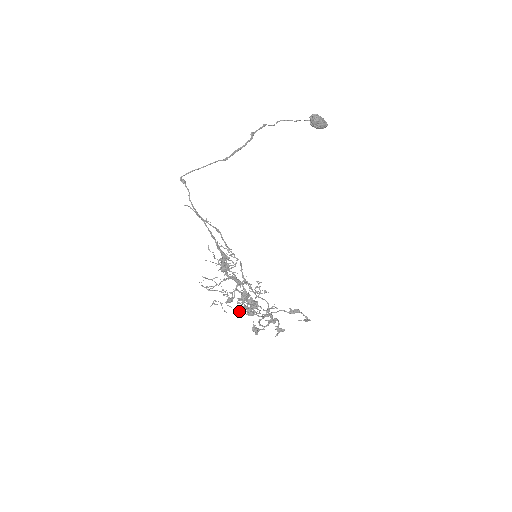
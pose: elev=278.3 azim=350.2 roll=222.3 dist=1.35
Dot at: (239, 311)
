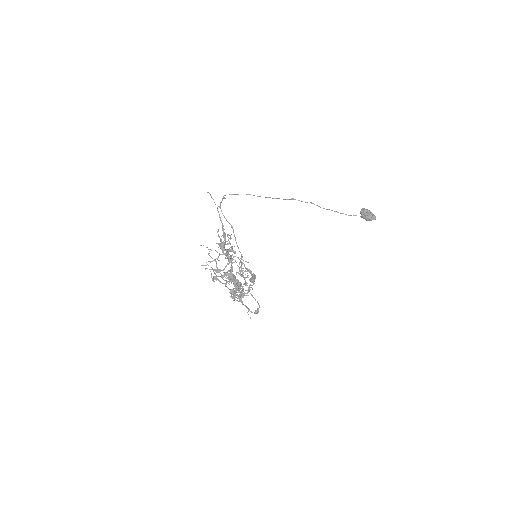
Dot at: (218, 276)
